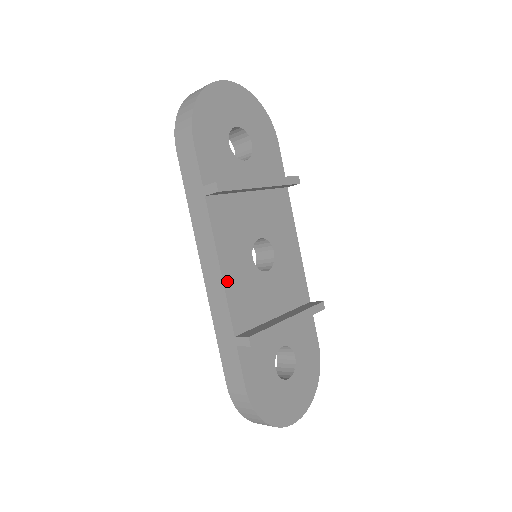
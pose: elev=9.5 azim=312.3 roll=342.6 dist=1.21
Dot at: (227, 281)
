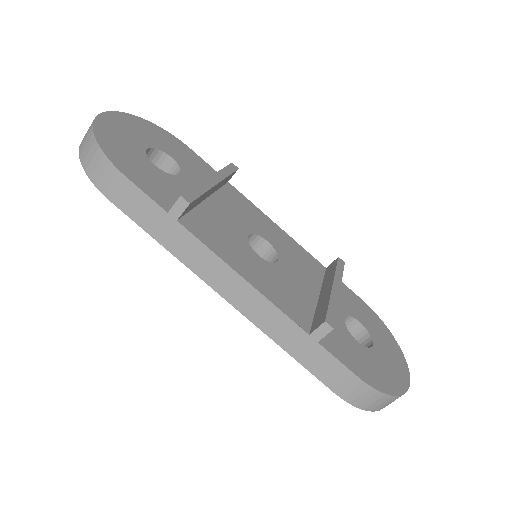
Dot at: (260, 288)
